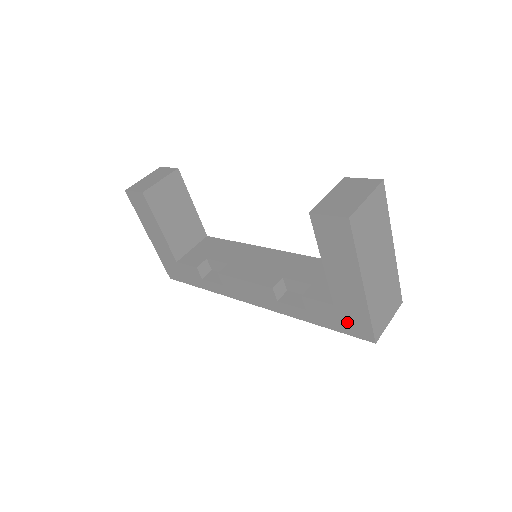
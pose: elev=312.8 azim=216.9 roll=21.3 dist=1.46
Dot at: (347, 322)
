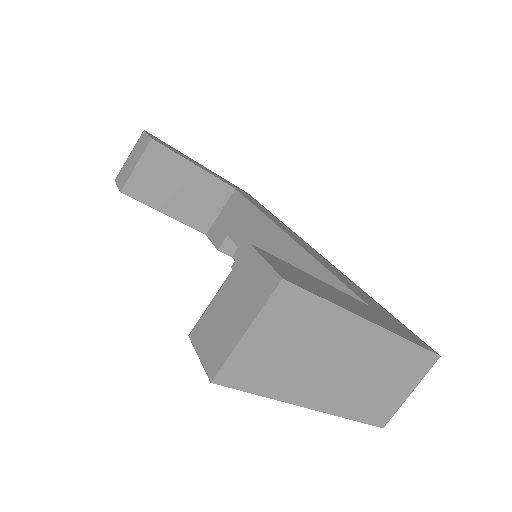
Dot at: occluded
